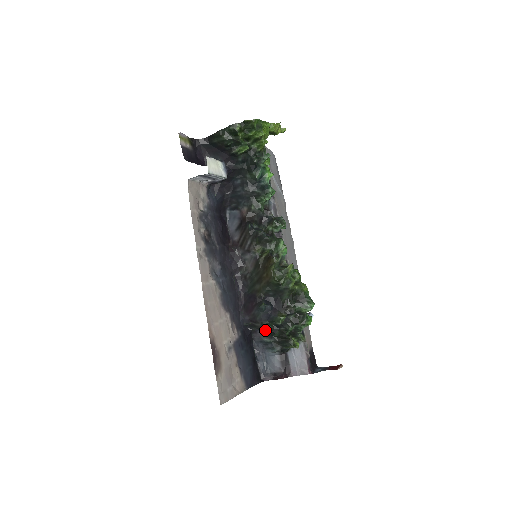
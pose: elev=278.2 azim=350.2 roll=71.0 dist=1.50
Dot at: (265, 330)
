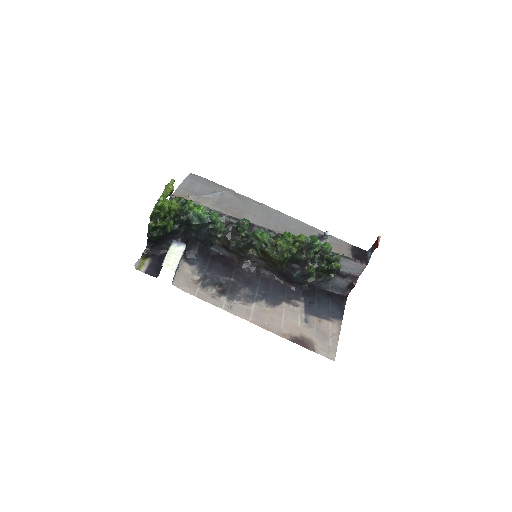
Dot at: occluded
